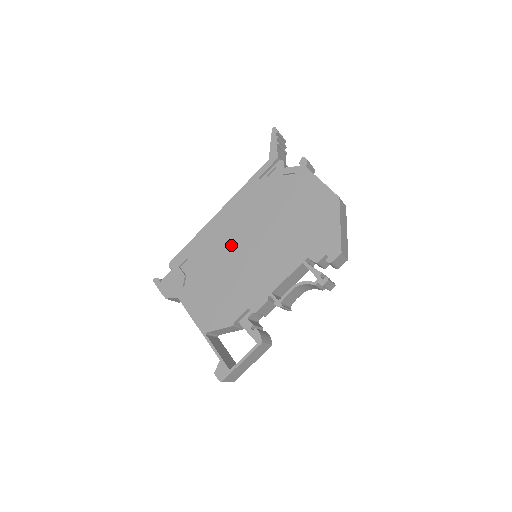
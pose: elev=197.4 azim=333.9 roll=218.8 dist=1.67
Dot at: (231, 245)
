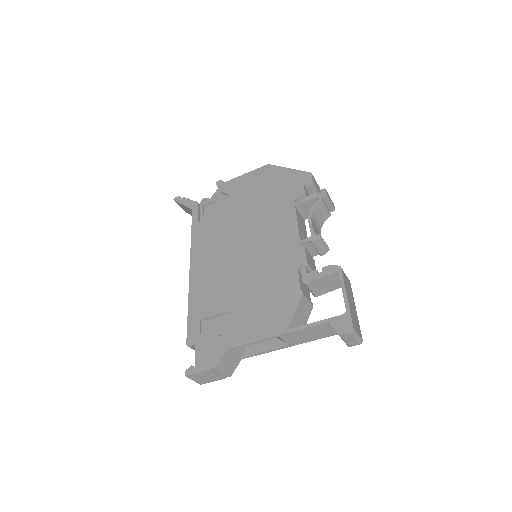
Dot at: (228, 266)
